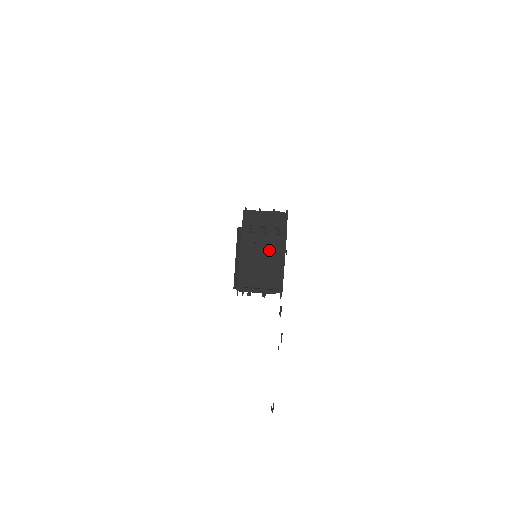
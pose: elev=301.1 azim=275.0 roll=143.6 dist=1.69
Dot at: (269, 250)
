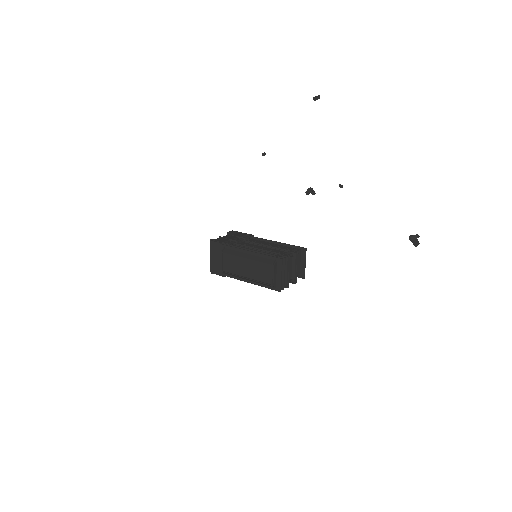
Dot at: (257, 245)
